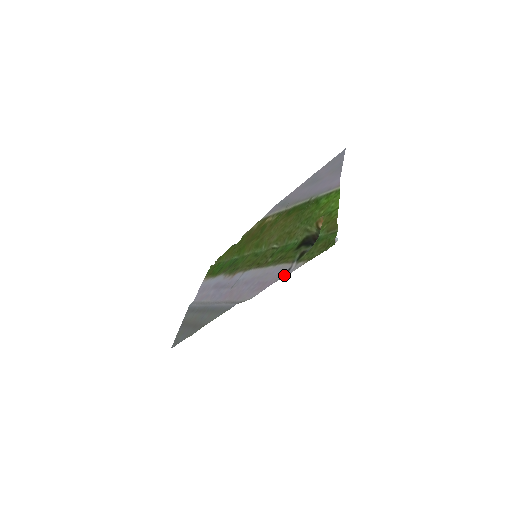
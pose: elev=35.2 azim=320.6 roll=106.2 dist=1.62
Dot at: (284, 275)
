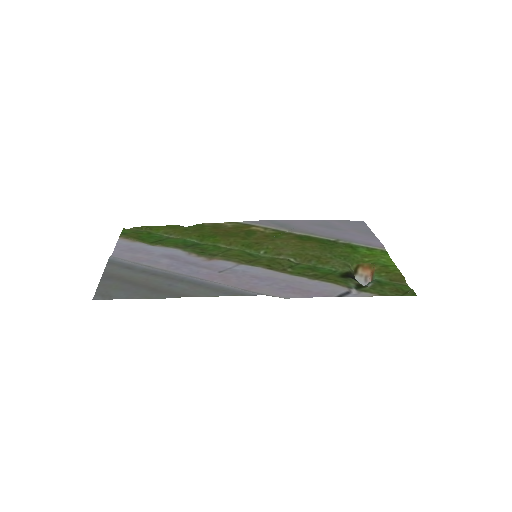
Dot at: (345, 295)
